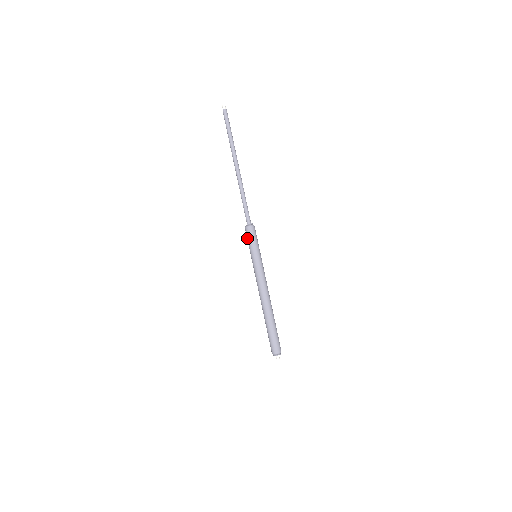
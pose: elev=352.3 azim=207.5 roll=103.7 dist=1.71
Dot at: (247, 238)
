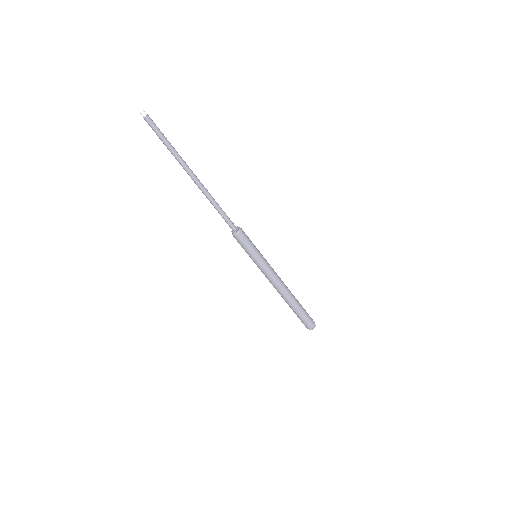
Dot at: (243, 244)
